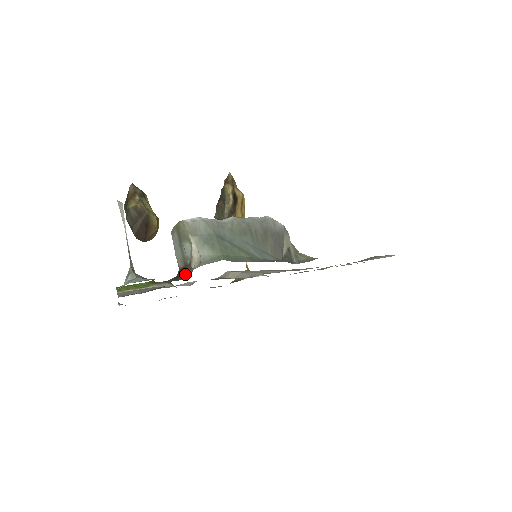
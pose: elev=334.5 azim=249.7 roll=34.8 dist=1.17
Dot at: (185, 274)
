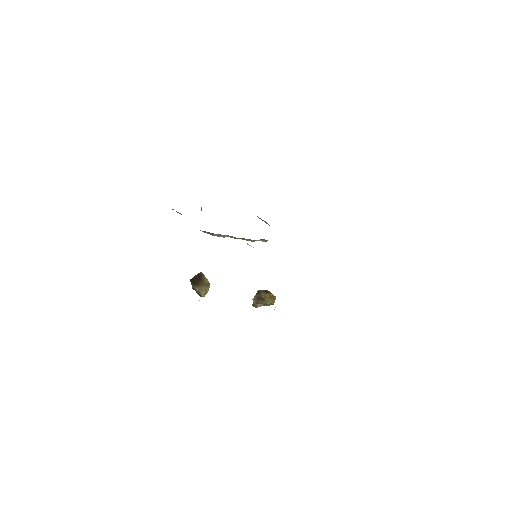
Dot at: occluded
